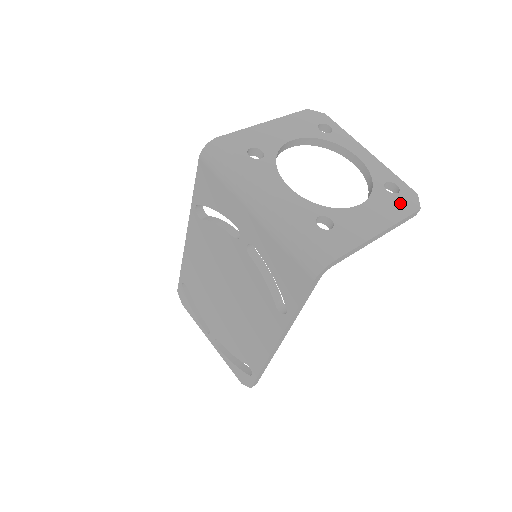
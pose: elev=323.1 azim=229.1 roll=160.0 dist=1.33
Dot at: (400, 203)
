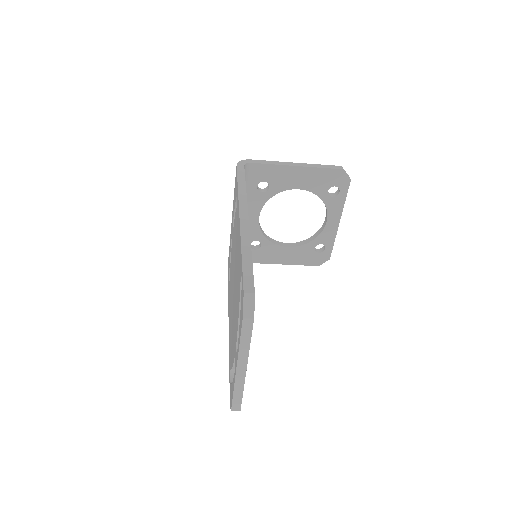
Dot at: occluded
